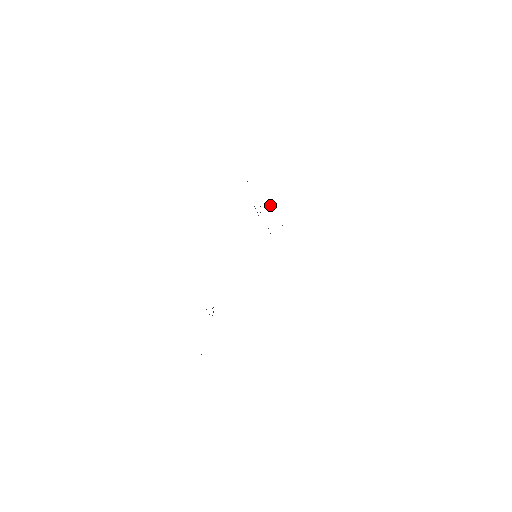
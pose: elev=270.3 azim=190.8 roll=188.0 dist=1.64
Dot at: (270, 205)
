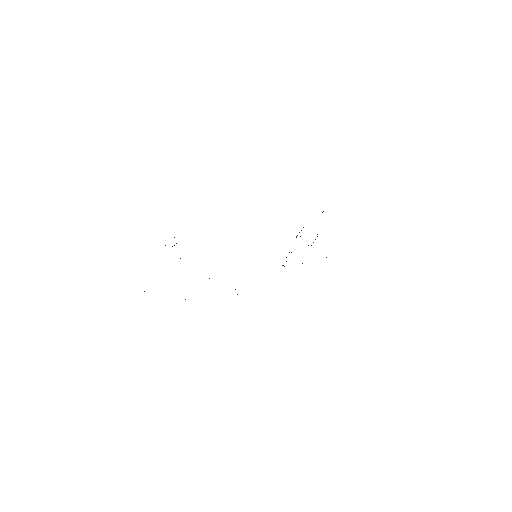
Dot at: occluded
